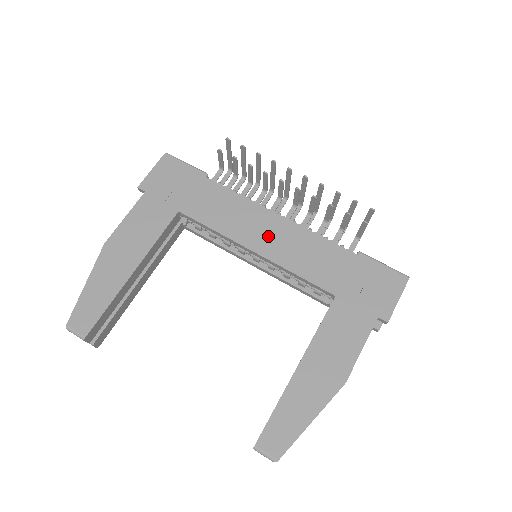
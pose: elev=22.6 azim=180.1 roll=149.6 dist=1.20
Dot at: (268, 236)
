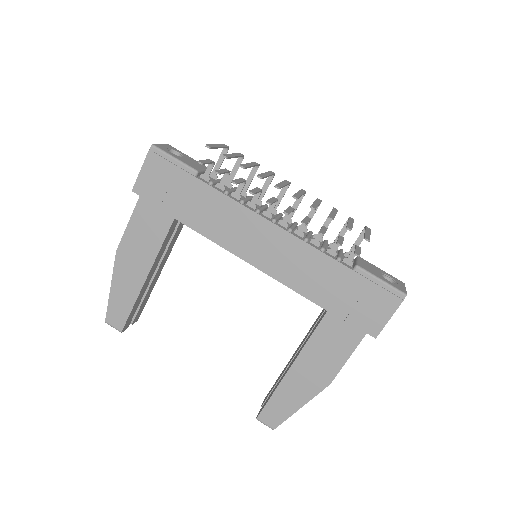
Dot at: (263, 248)
